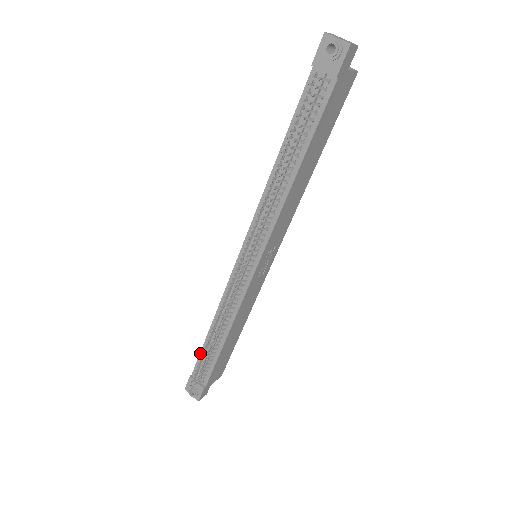
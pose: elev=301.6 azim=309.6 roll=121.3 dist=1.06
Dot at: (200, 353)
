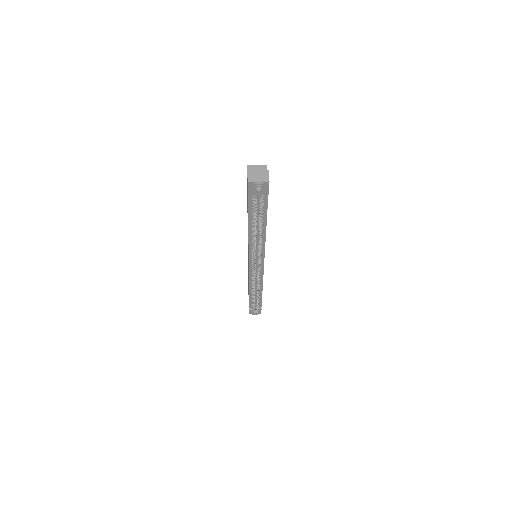
Dot at: (249, 301)
